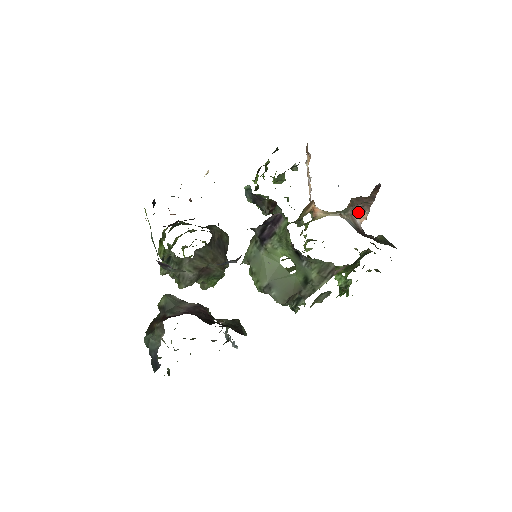
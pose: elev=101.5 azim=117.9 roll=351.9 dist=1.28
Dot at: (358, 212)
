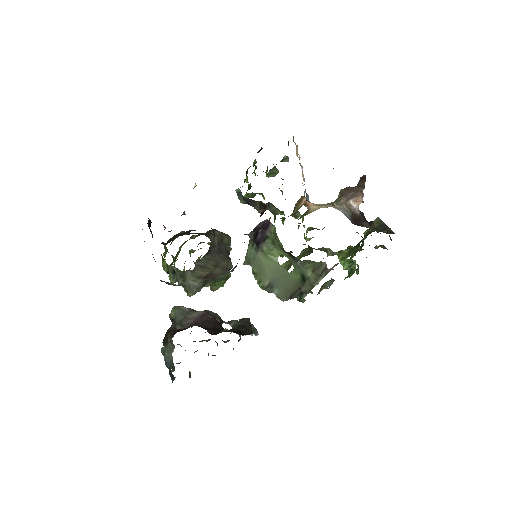
Dot at: (352, 198)
